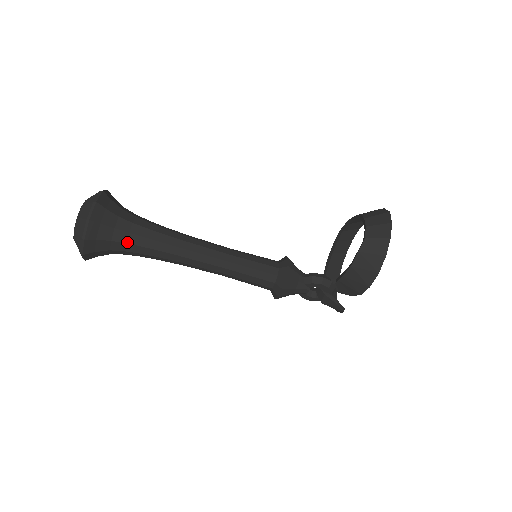
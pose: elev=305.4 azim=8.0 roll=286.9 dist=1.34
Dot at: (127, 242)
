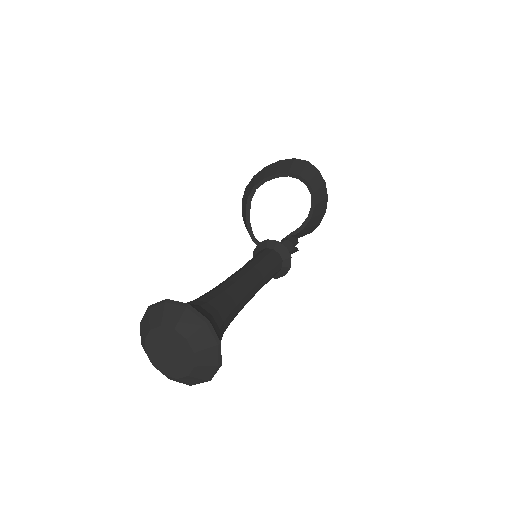
Dot at: occluded
